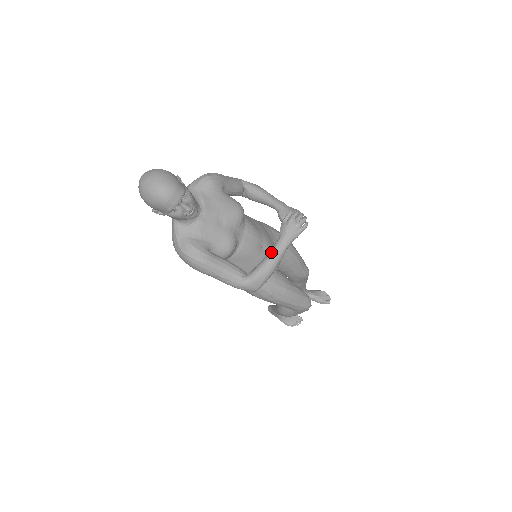
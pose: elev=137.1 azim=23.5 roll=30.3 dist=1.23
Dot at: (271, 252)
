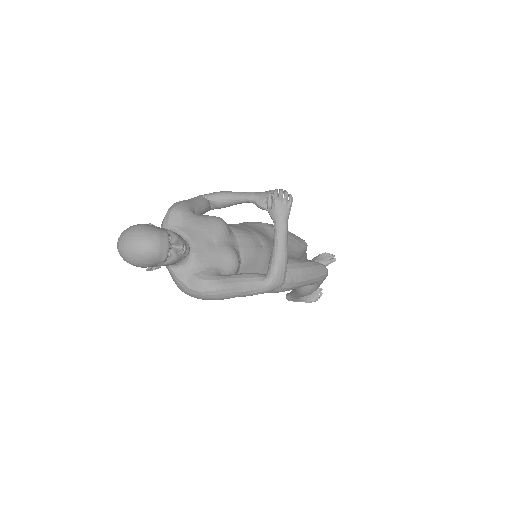
Dot at: (275, 241)
